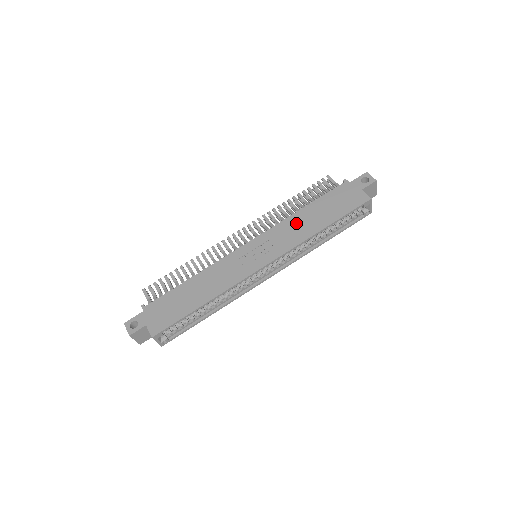
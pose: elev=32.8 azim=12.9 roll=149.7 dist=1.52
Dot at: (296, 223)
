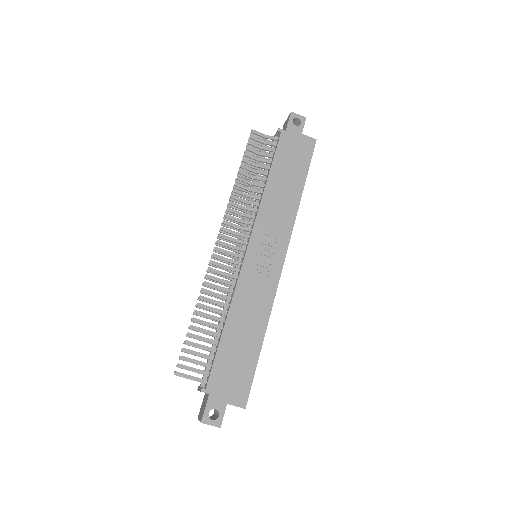
Dot at: (274, 201)
